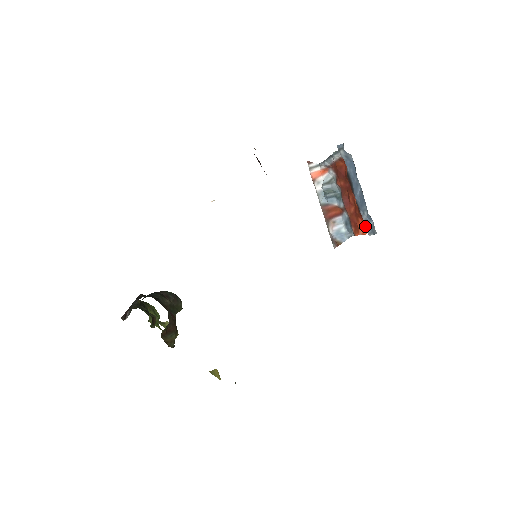
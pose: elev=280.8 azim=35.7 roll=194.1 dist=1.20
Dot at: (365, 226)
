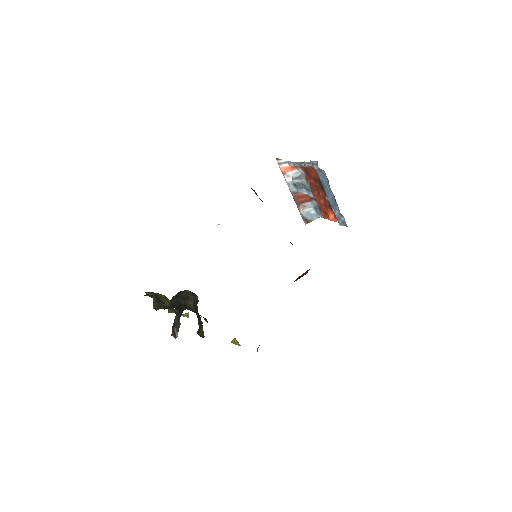
Dot at: (335, 217)
